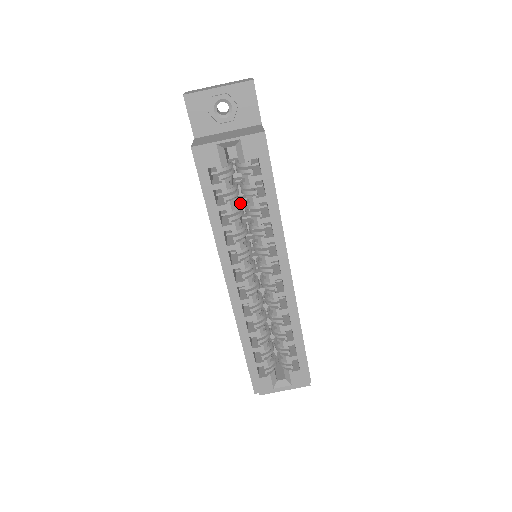
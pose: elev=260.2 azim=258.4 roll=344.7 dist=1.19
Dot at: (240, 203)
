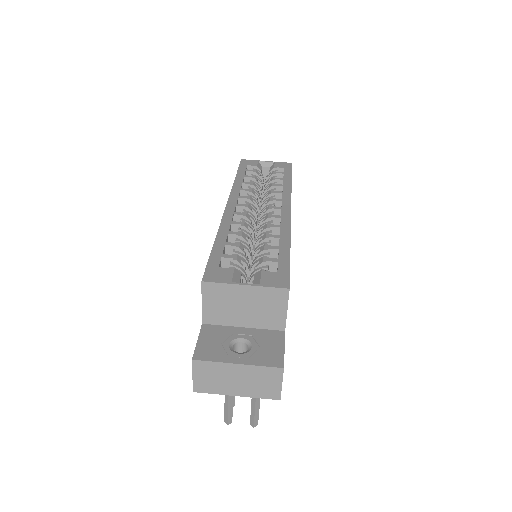
Dot at: occluded
